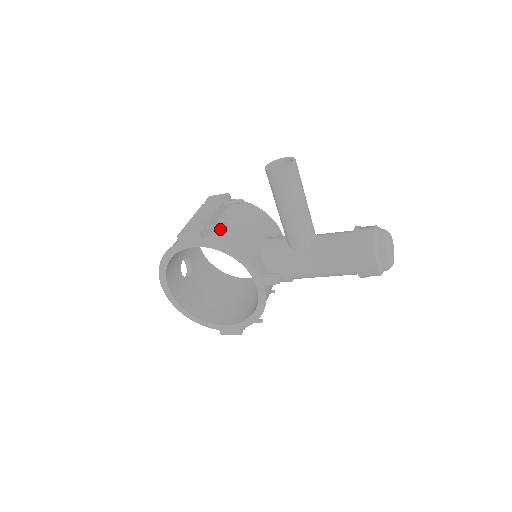
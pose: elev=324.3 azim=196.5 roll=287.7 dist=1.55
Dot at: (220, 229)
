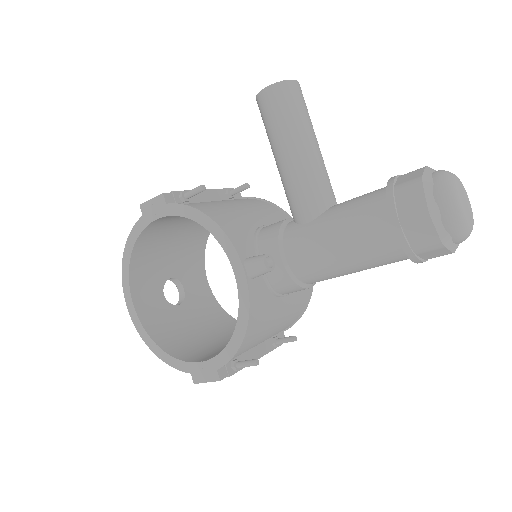
Dot at: (201, 202)
